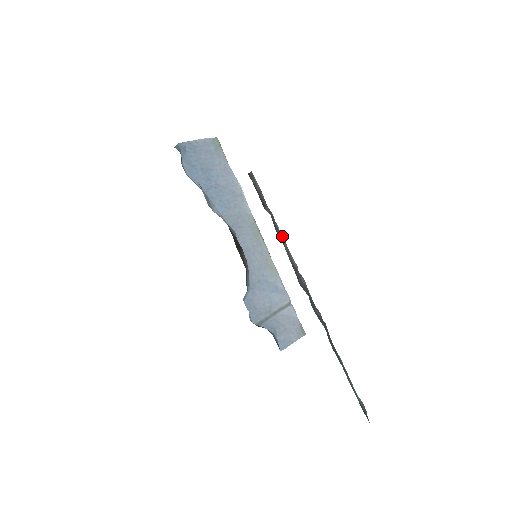
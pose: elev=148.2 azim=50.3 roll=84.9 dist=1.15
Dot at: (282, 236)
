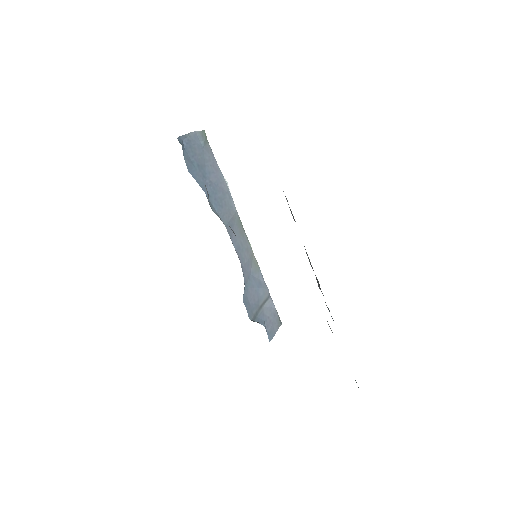
Dot at: occluded
